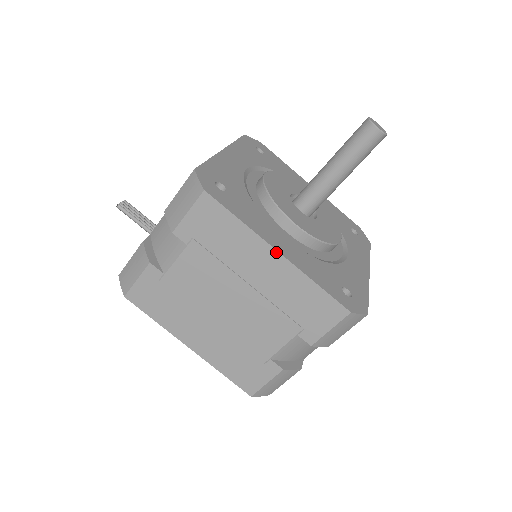
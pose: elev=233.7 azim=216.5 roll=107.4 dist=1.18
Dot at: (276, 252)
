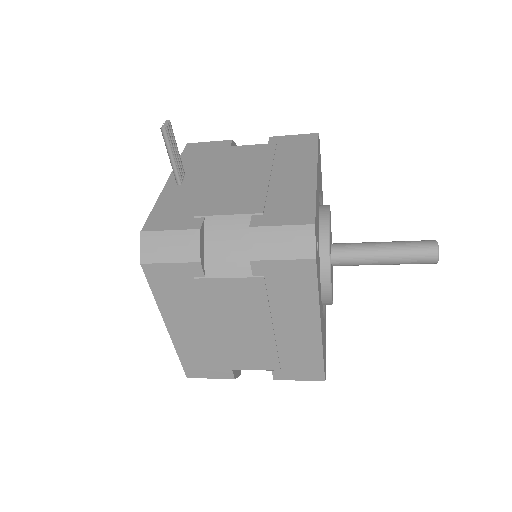
Dot at: (319, 326)
